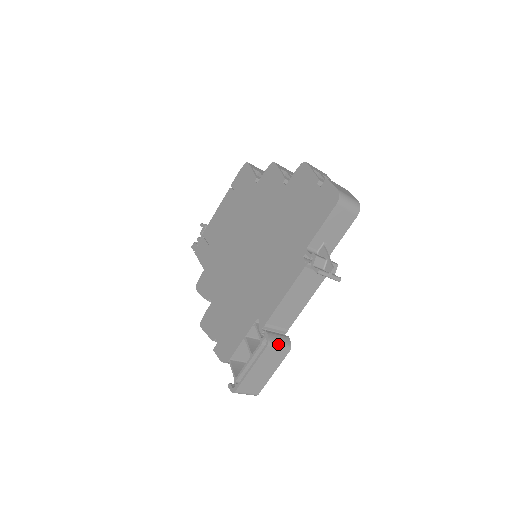
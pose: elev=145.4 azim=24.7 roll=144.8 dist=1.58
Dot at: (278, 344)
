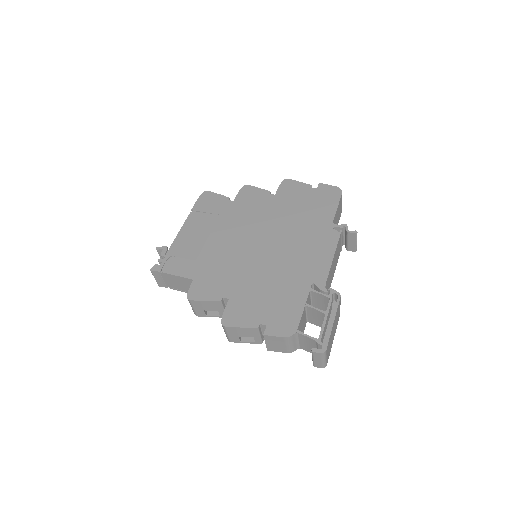
Dot at: occluded
